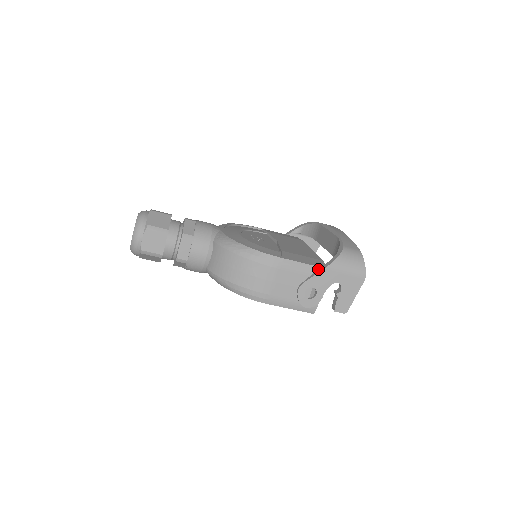
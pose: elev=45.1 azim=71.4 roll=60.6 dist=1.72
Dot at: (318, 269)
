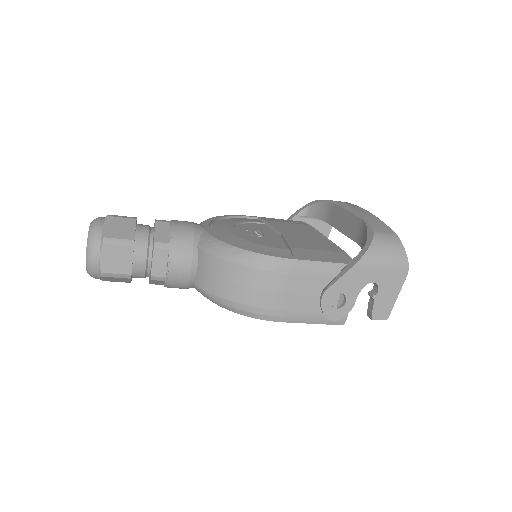
Dot at: (344, 267)
